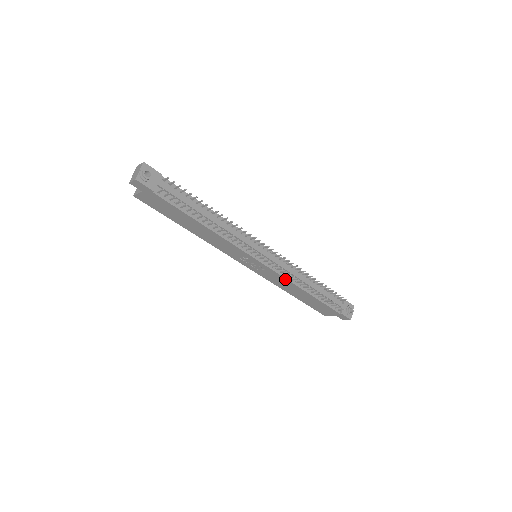
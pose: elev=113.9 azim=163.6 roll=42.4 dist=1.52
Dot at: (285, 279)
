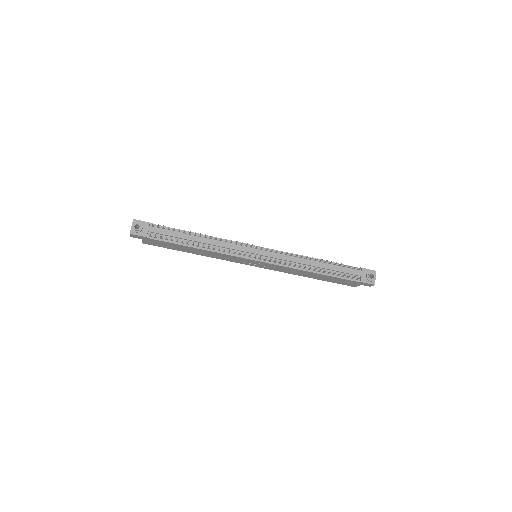
Dot at: (287, 267)
